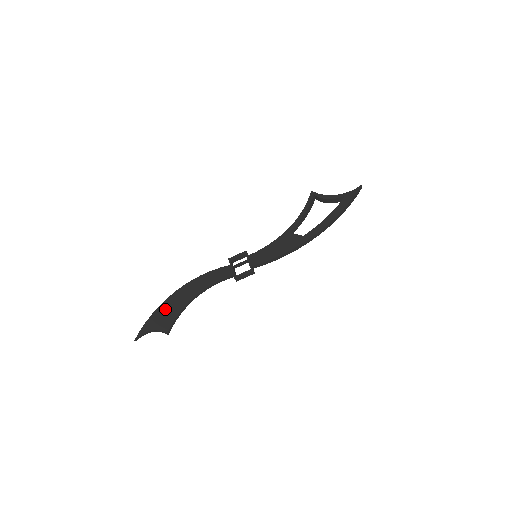
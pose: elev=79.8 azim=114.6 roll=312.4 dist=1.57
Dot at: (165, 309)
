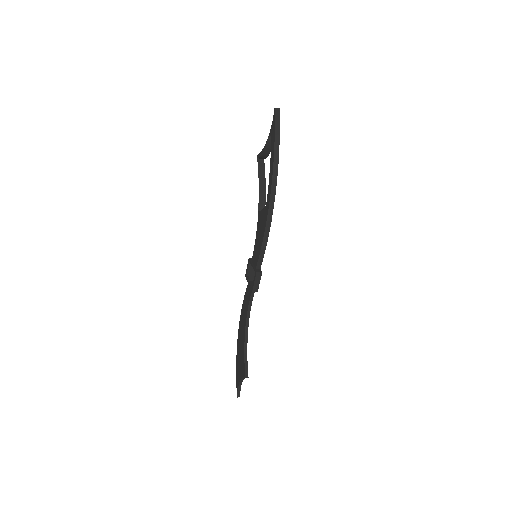
Dot at: (239, 355)
